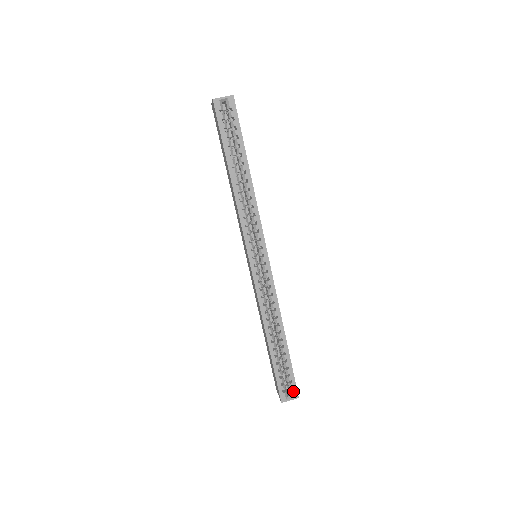
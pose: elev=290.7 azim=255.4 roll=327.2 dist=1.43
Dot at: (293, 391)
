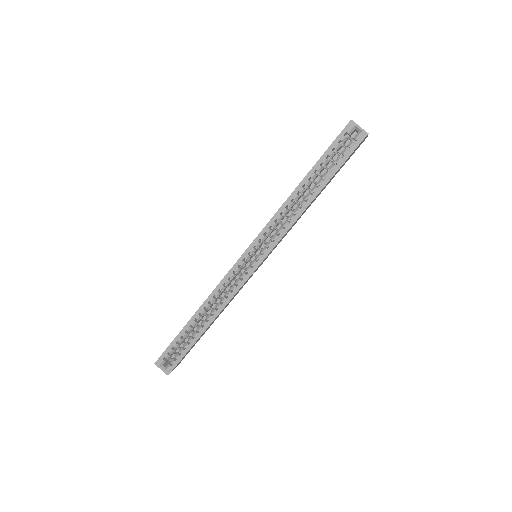
Dot at: (170, 367)
